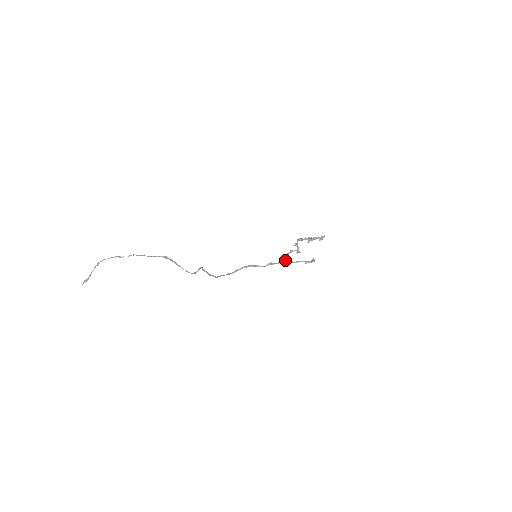
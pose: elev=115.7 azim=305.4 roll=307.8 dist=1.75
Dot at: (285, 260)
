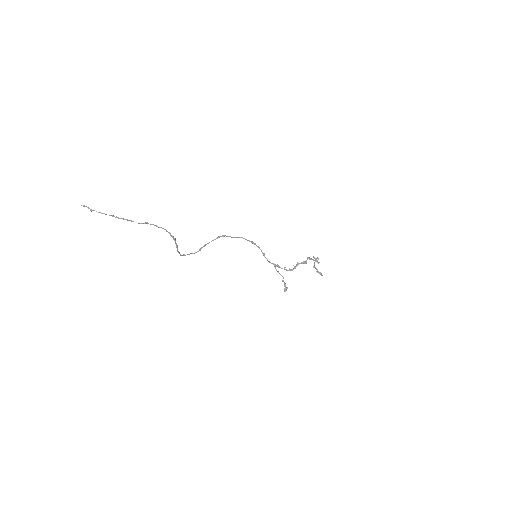
Dot at: (274, 266)
